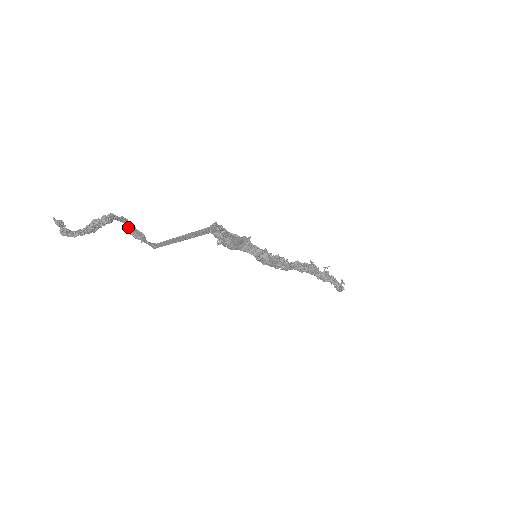
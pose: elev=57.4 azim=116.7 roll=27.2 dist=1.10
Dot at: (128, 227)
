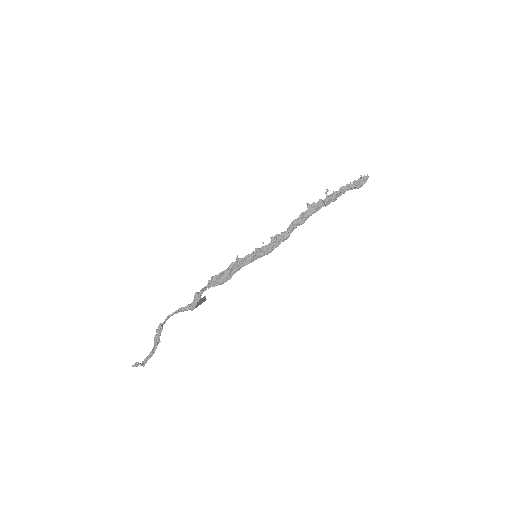
Dot at: occluded
